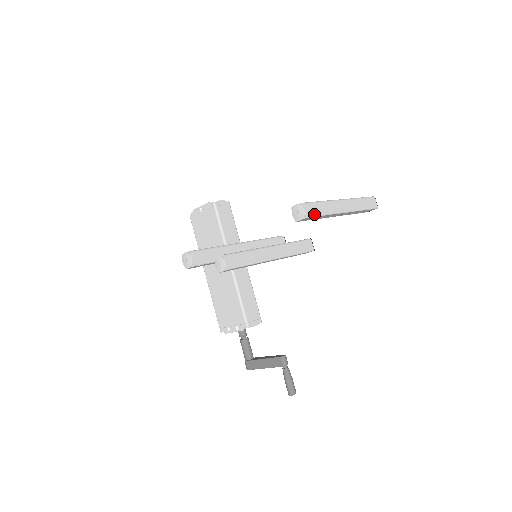
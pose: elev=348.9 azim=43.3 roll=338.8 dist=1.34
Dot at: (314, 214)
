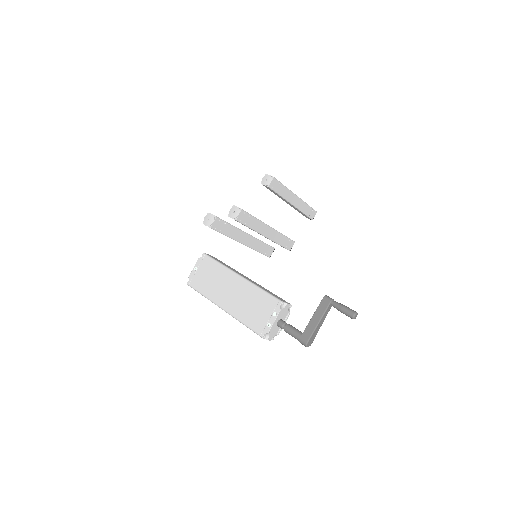
Dot at: (277, 180)
